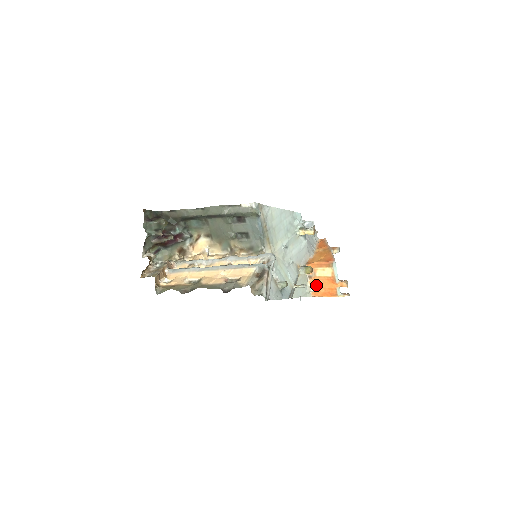
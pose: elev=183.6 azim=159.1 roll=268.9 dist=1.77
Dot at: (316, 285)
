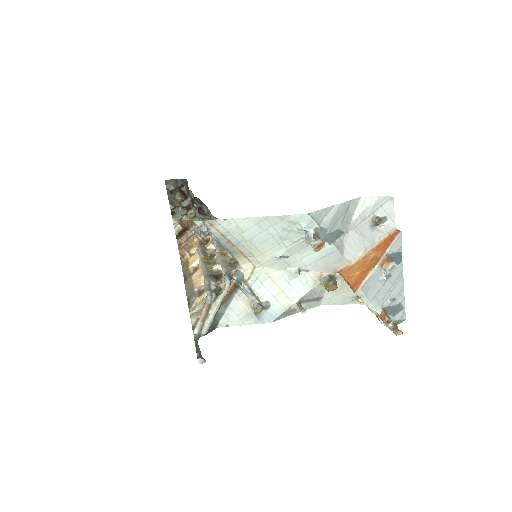
Dot at: occluded
